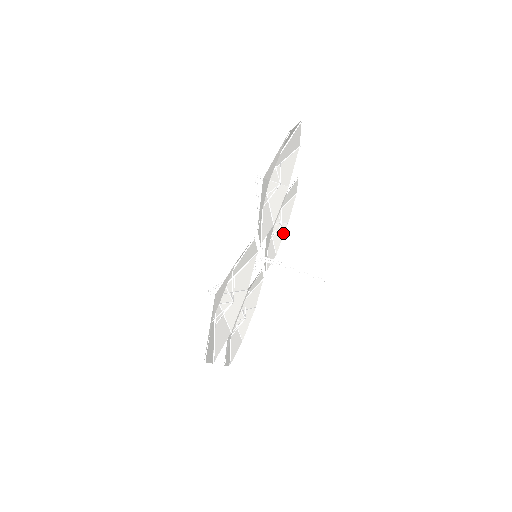
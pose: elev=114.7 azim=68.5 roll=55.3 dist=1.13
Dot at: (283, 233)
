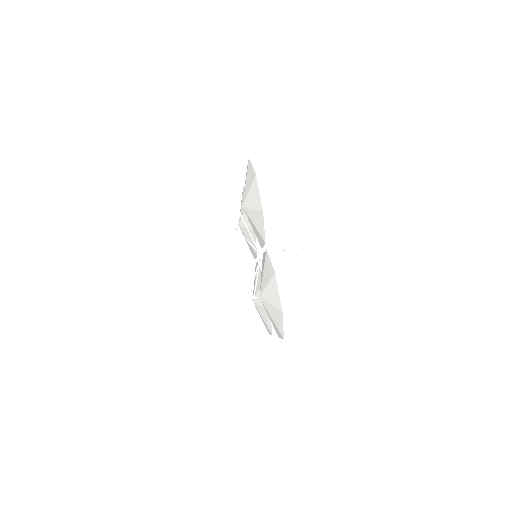
Dot at: occluded
